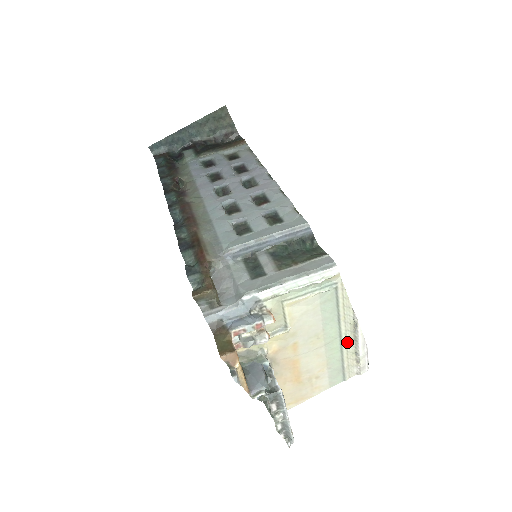
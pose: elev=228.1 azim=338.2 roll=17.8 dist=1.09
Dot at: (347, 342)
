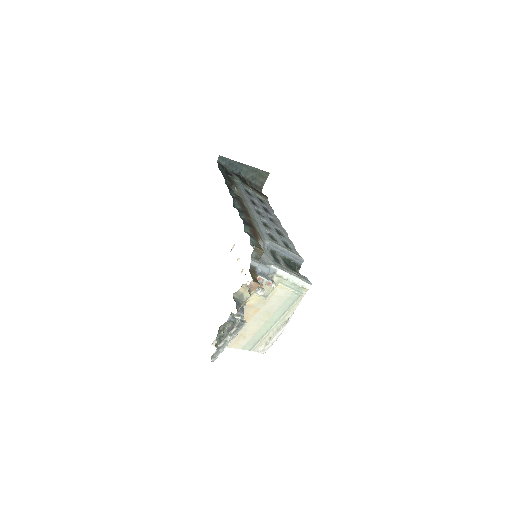
Dot at: (274, 329)
